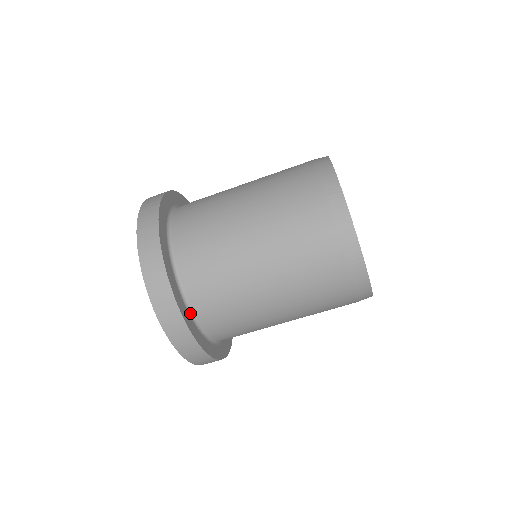
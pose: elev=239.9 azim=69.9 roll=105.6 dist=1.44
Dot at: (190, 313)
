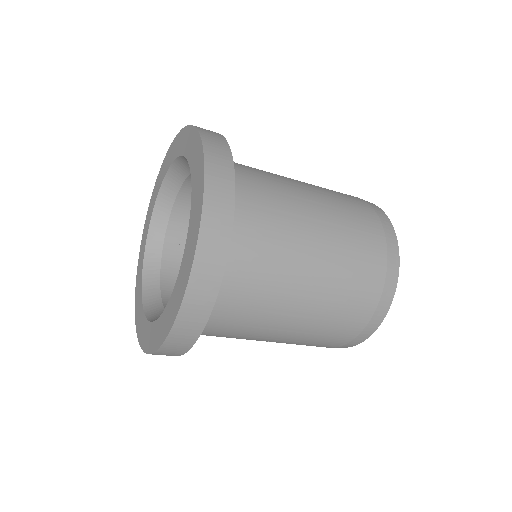
Dot at: occluded
